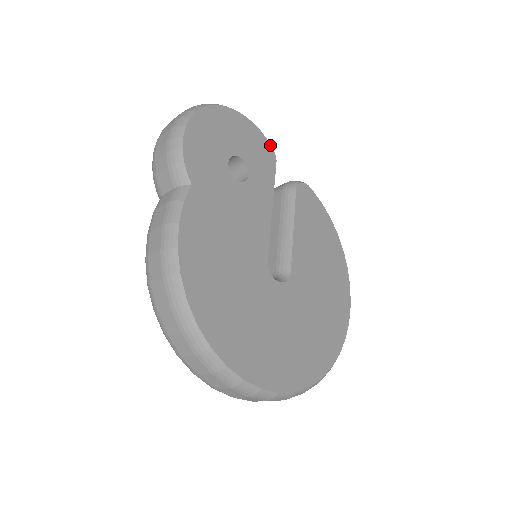
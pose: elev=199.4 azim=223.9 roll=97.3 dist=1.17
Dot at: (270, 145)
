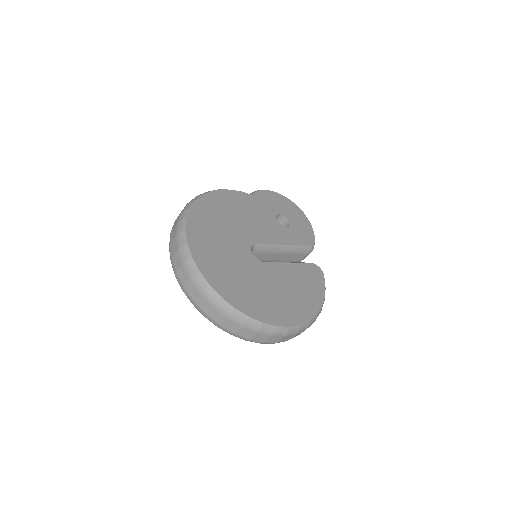
Dot at: (314, 241)
